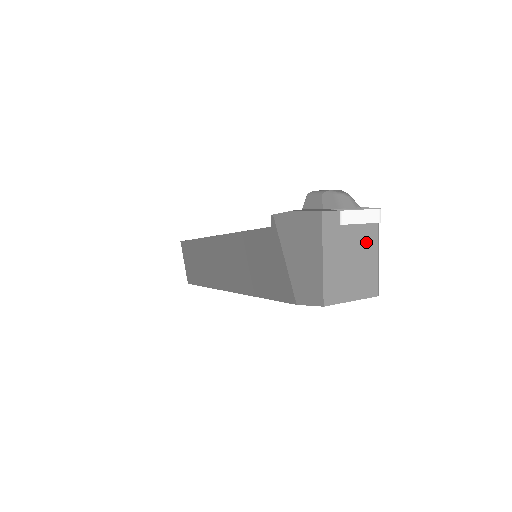
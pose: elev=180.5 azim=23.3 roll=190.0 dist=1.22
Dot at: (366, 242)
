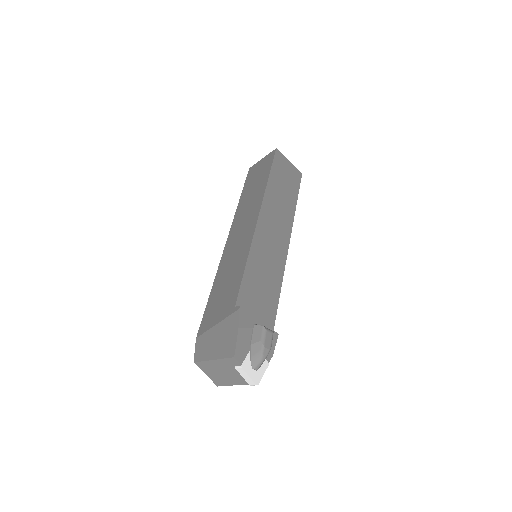
Dot at: (237, 379)
